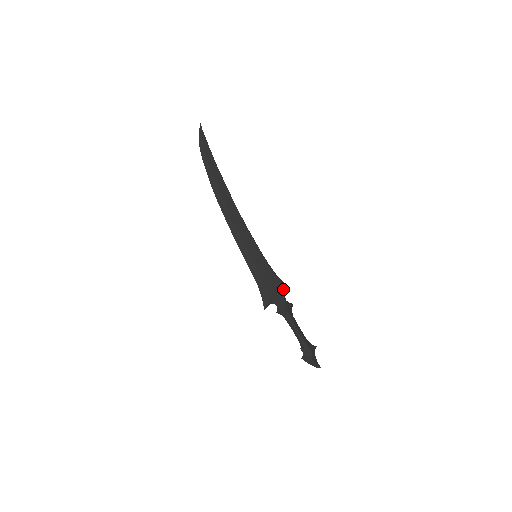
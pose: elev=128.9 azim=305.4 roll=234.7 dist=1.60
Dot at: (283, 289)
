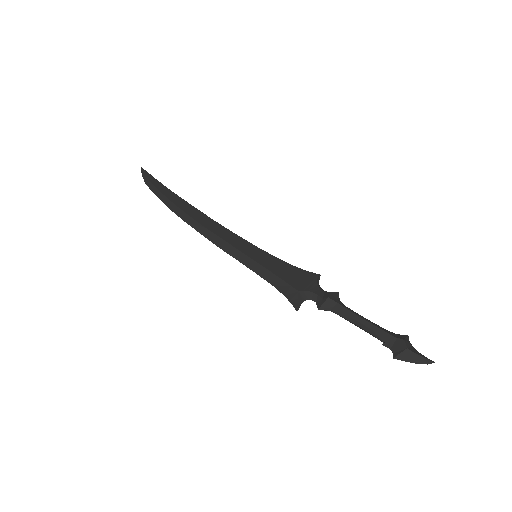
Dot at: (312, 278)
